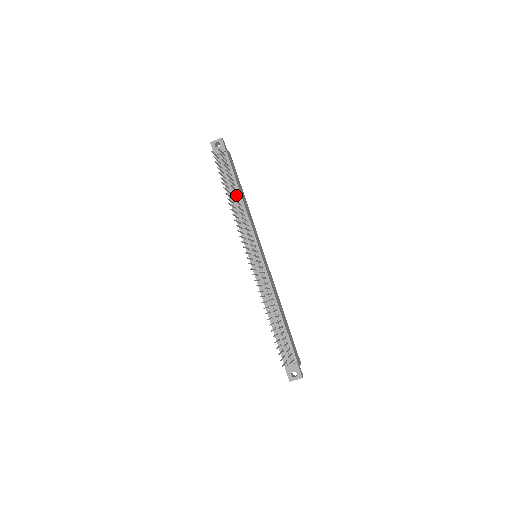
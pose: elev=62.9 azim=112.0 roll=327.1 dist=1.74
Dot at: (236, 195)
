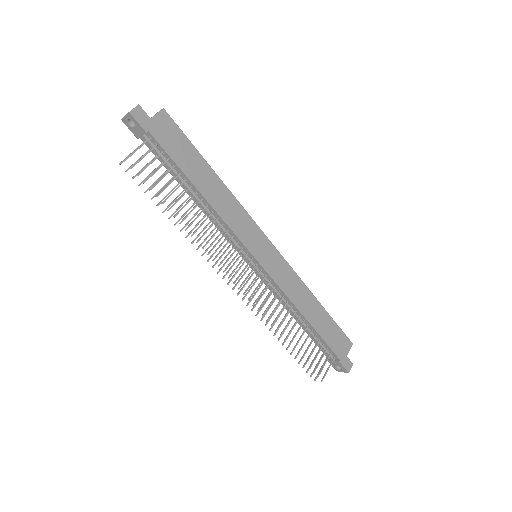
Dot at: (194, 192)
